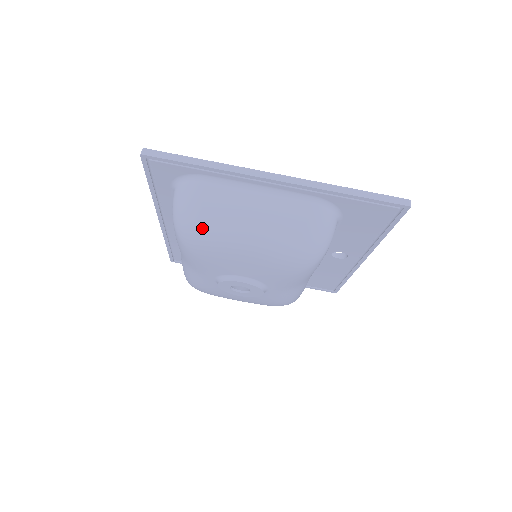
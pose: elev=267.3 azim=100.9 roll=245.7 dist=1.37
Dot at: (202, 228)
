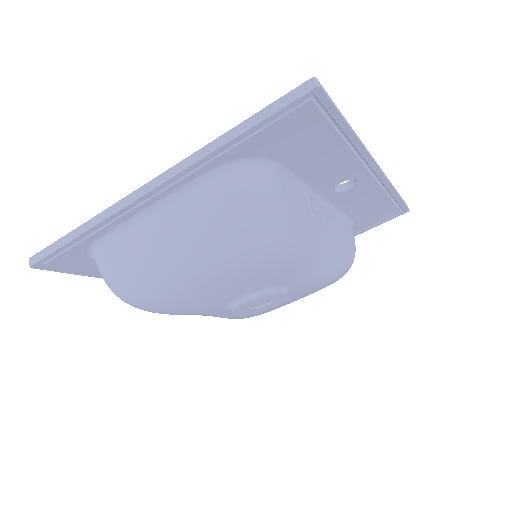
Dot at: (136, 293)
